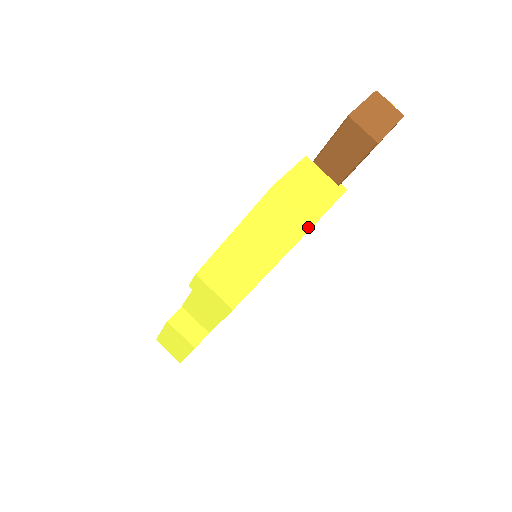
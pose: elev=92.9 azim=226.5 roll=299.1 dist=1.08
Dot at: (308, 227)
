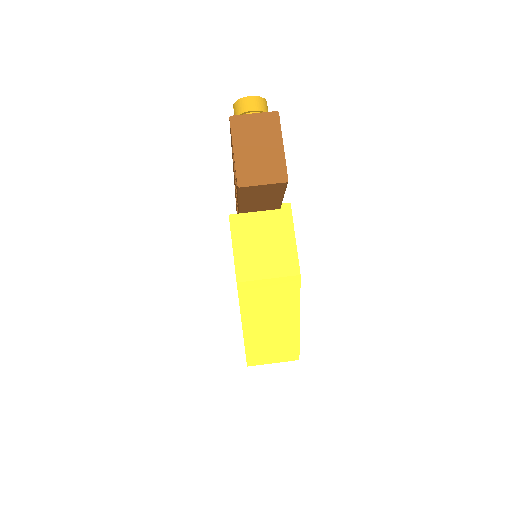
Dot at: (297, 280)
